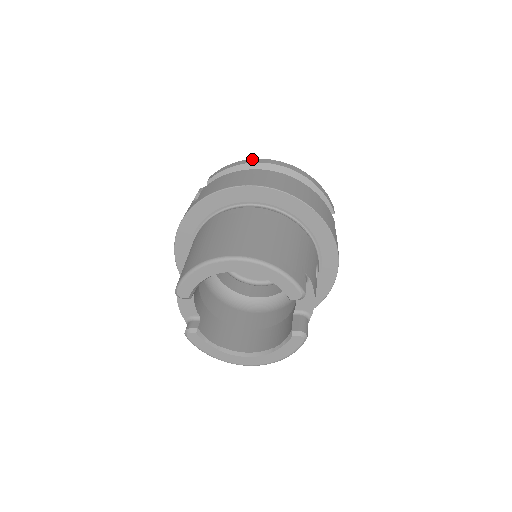
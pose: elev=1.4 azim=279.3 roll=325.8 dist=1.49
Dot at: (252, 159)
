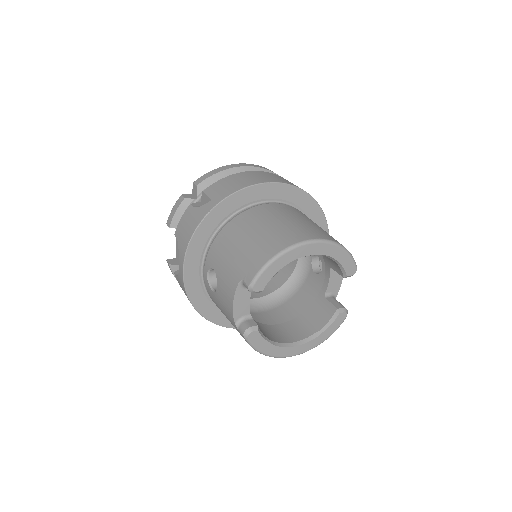
Dot at: (238, 164)
